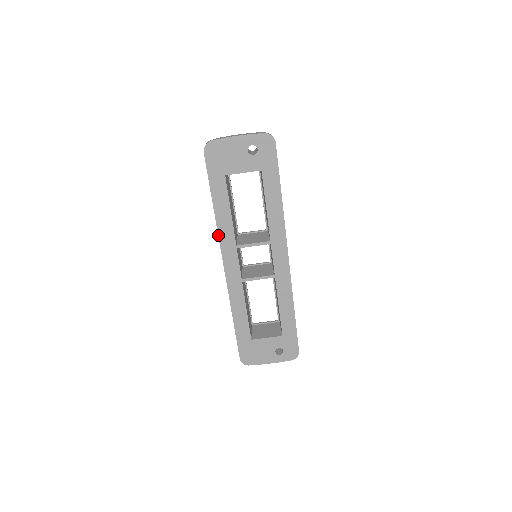
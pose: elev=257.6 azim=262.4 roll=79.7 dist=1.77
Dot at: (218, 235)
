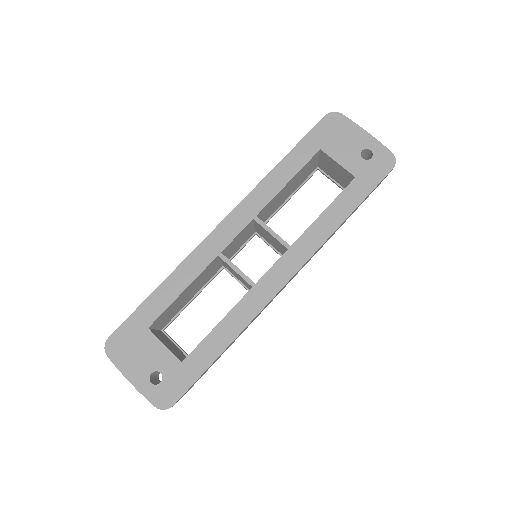
Dot at: (253, 189)
